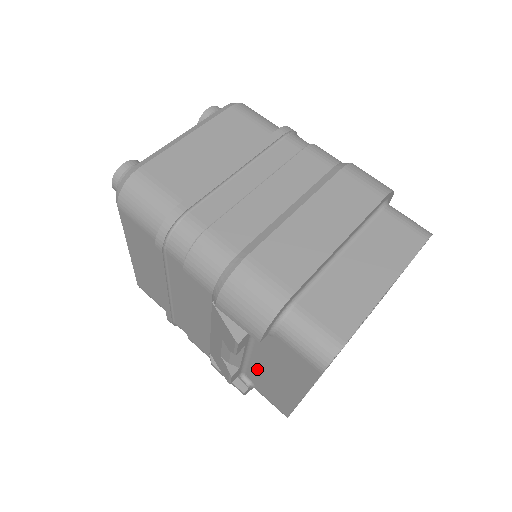
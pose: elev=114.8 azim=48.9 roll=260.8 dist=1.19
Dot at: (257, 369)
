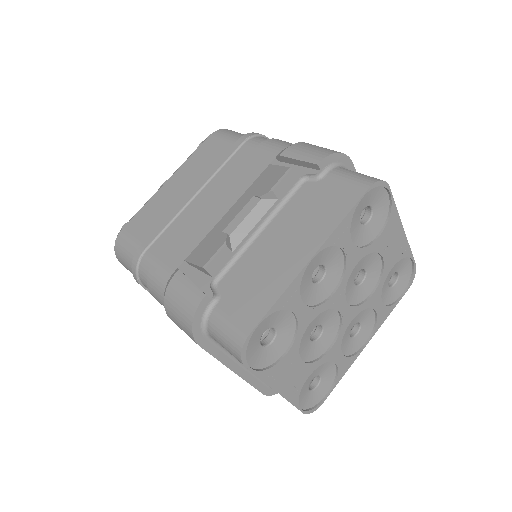
Dot at: (254, 254)
